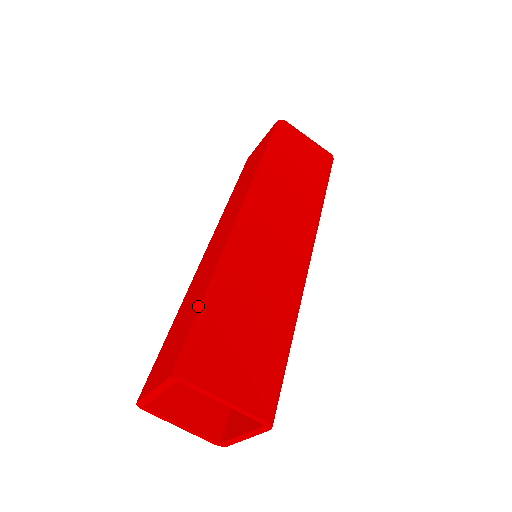
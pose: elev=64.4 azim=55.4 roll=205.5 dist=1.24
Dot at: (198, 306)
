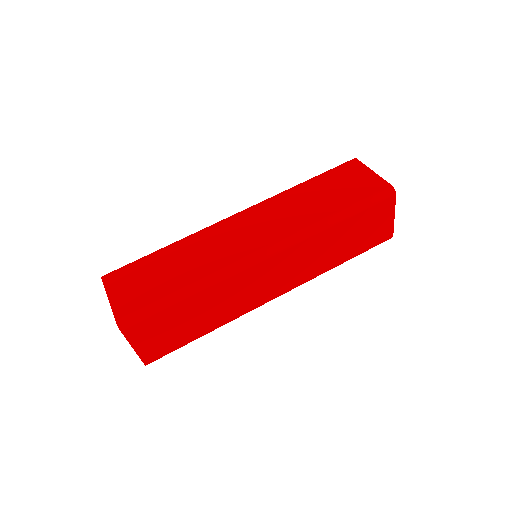
Dot at: (171, 293)
